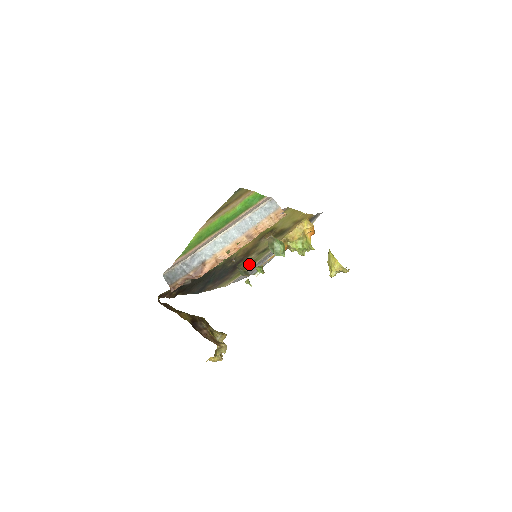
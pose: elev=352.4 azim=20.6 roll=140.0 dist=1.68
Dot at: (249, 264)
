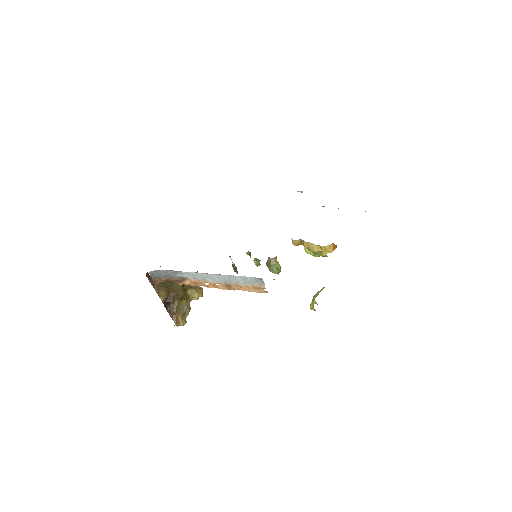
Dot at: occluded
